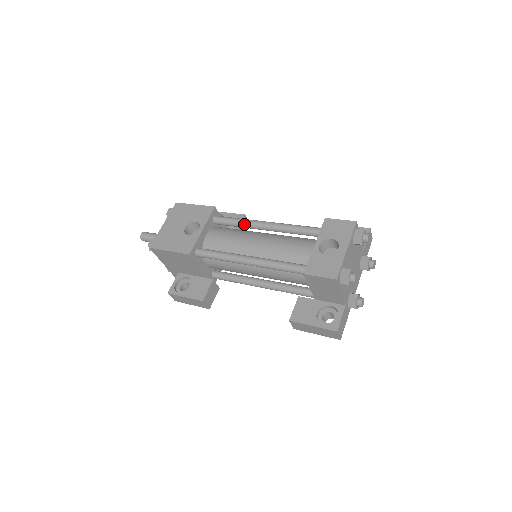
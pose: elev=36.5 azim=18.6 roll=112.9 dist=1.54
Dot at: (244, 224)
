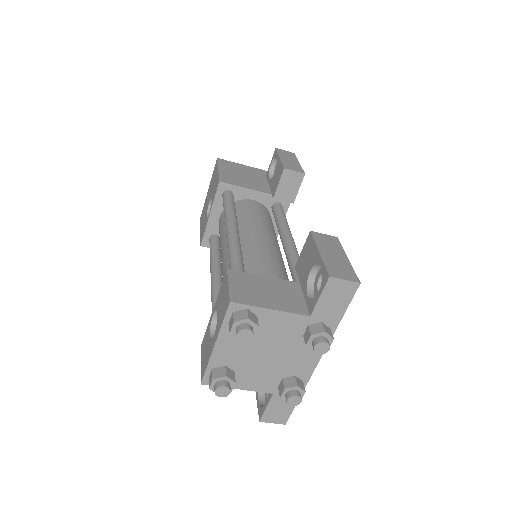
Dot at: occluded
